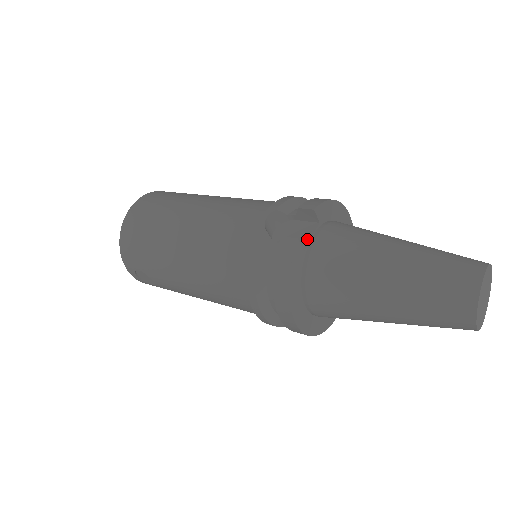
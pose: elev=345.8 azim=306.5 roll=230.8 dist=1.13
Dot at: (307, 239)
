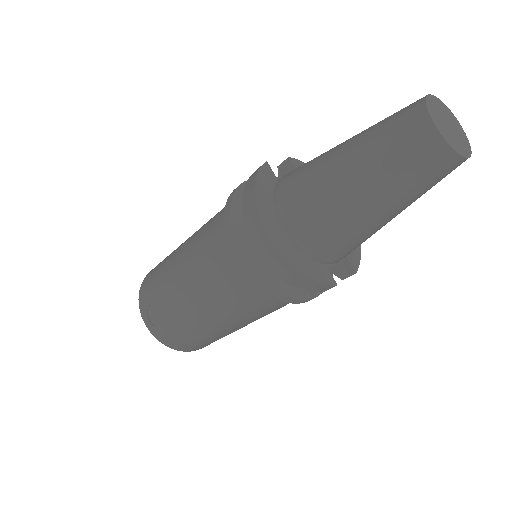
Dot at: occluded
